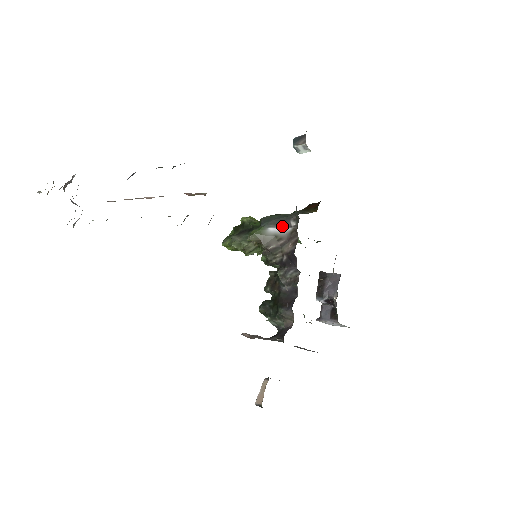
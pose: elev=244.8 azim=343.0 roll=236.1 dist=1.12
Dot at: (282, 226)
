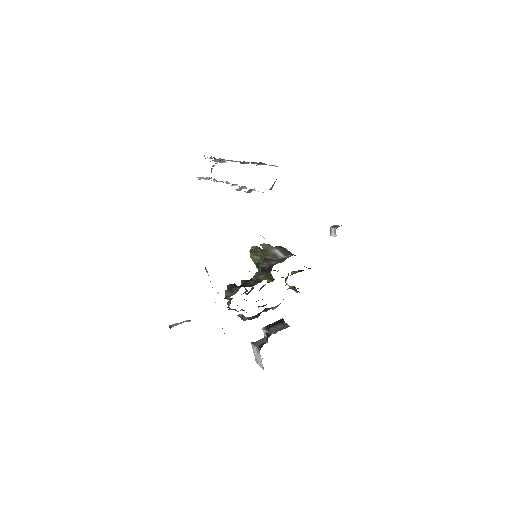
Dot at: (283, 253)
